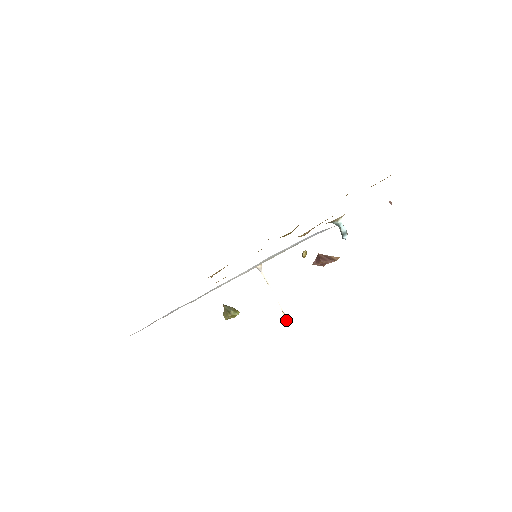
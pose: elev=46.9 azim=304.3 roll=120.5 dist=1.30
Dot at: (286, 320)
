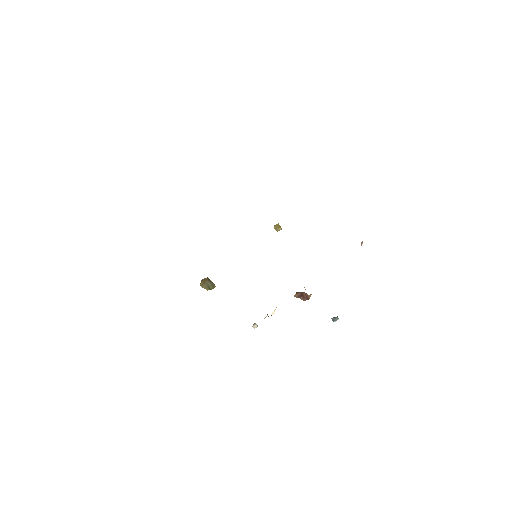
Dot at: occluded
